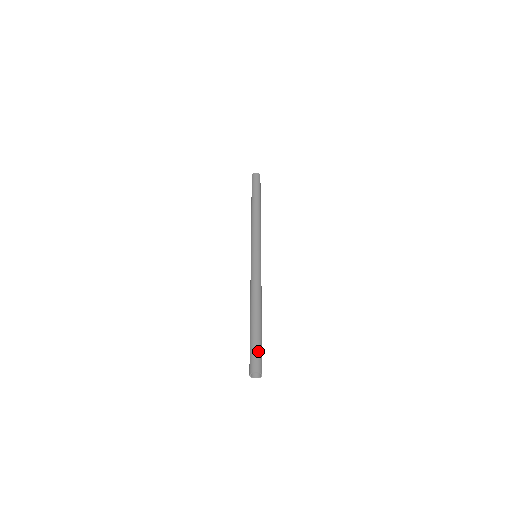
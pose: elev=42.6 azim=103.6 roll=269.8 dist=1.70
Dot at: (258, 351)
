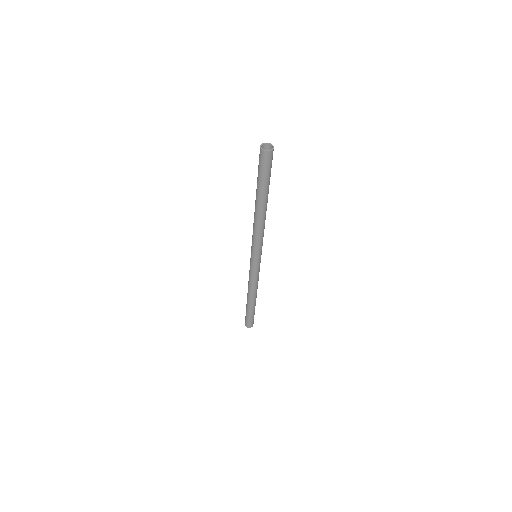
Dot at: (253, 319)
